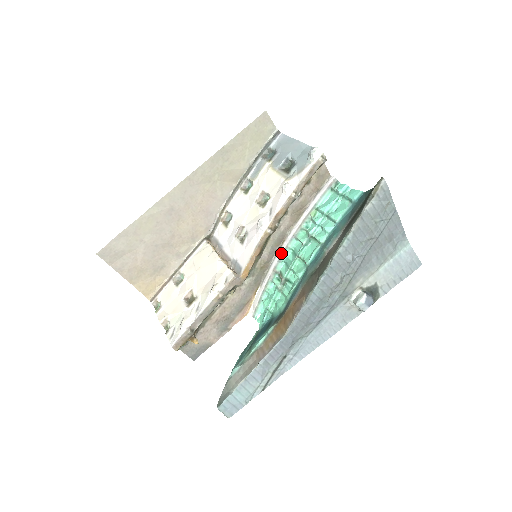
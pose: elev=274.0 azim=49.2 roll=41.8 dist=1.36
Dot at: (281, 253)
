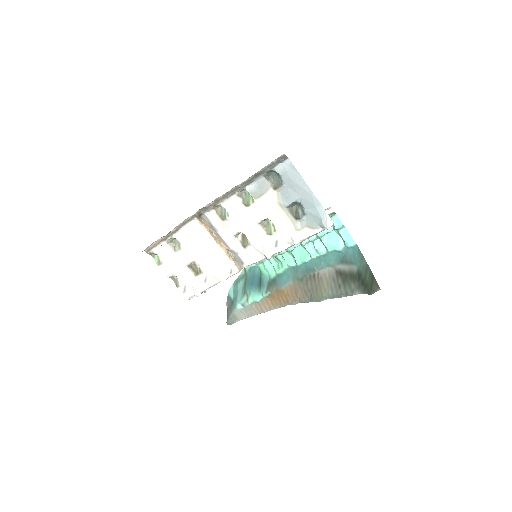
Dot at: occluded
